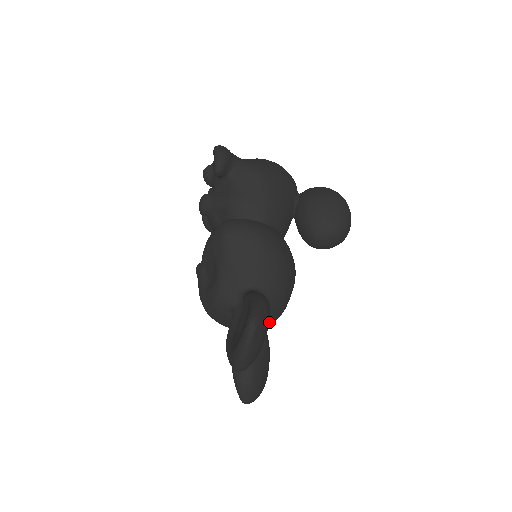
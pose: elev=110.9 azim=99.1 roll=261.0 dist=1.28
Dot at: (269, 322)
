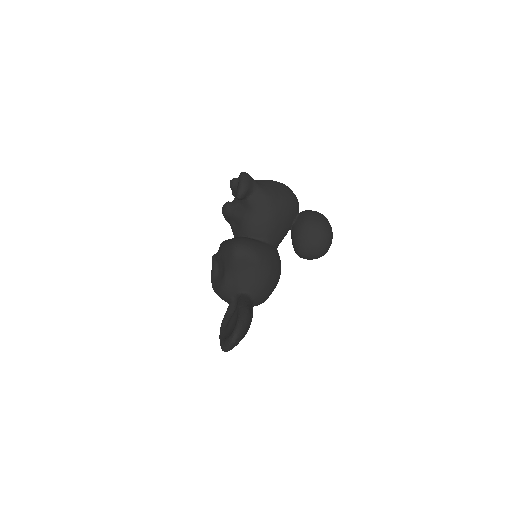
Dot at: occluded
